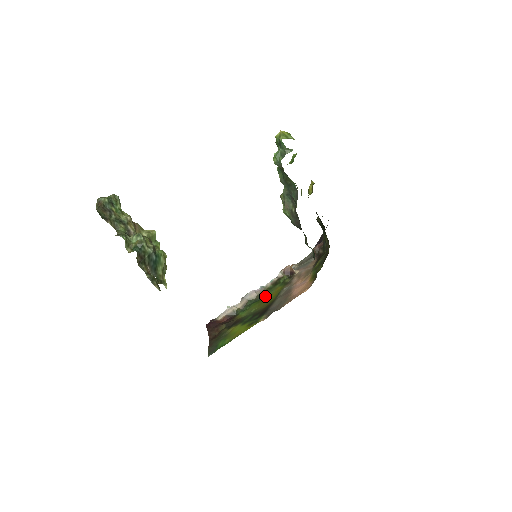
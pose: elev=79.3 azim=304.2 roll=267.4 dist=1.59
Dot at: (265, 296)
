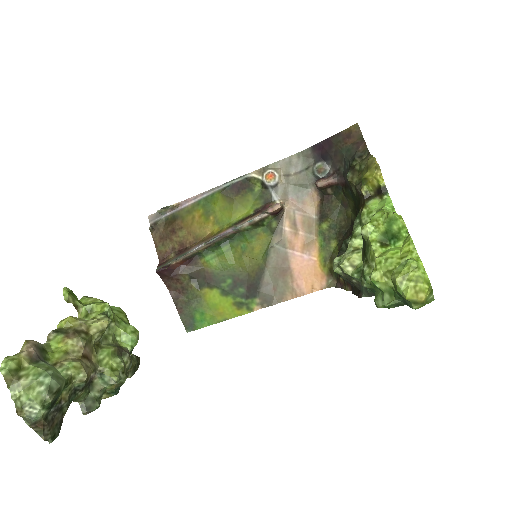
Dot at: (241, 242)
